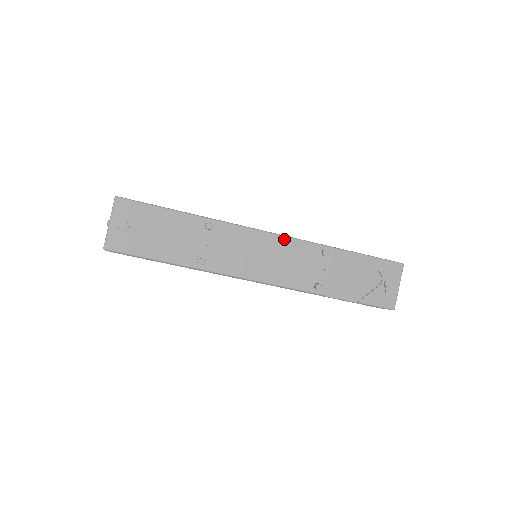
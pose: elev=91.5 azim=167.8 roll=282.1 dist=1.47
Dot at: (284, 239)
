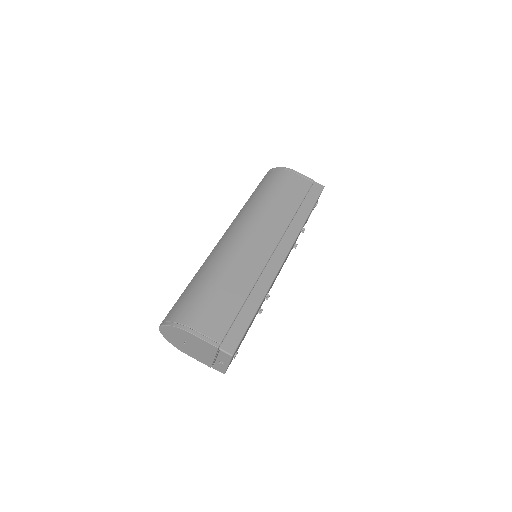
Dot at: occluded
